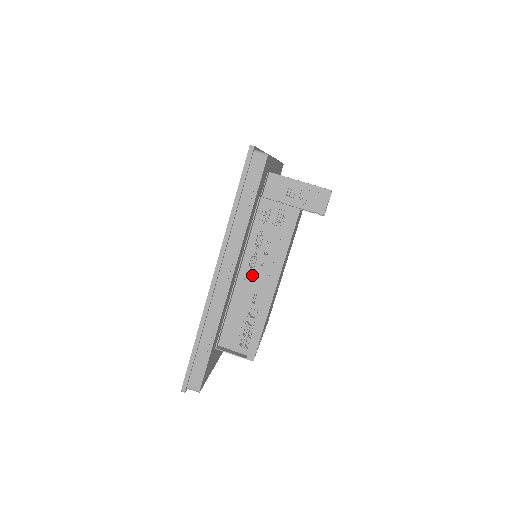
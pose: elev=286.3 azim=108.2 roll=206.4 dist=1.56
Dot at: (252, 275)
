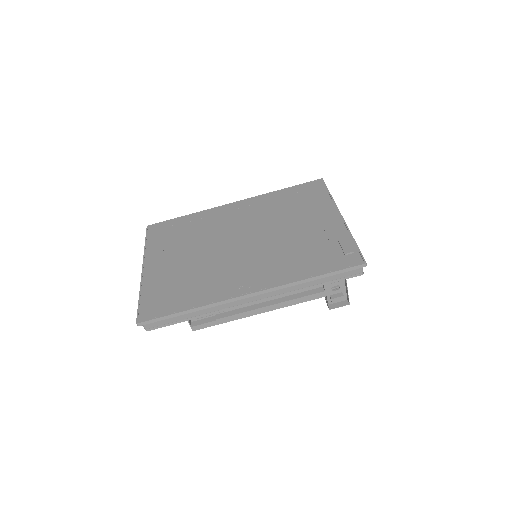
Dot at: occluded
